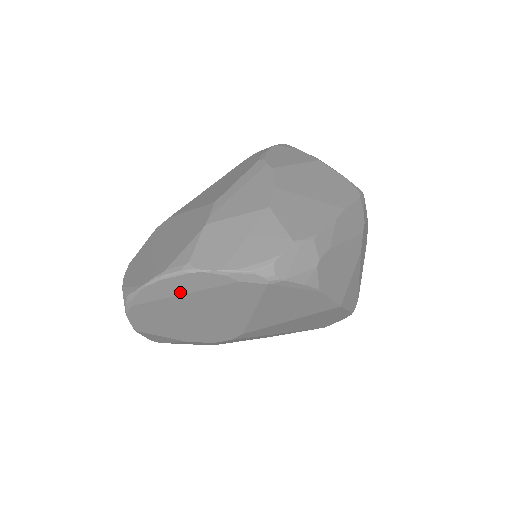
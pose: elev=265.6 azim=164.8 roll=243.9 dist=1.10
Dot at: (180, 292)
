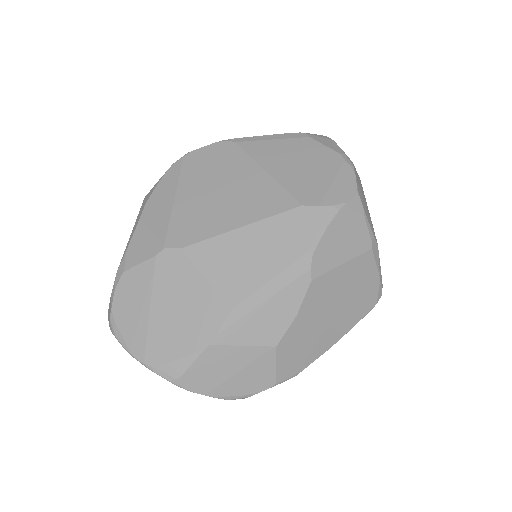
Dot at: occluded
